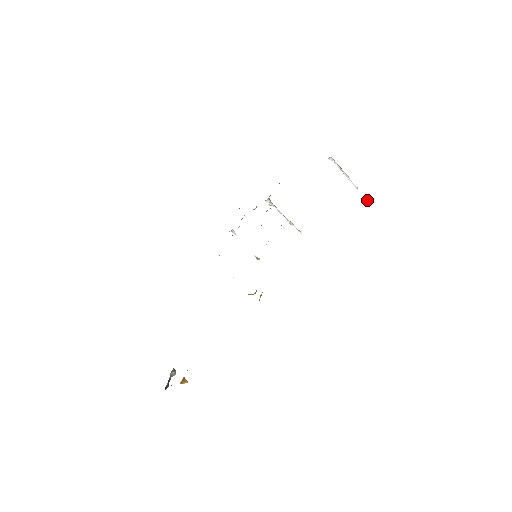
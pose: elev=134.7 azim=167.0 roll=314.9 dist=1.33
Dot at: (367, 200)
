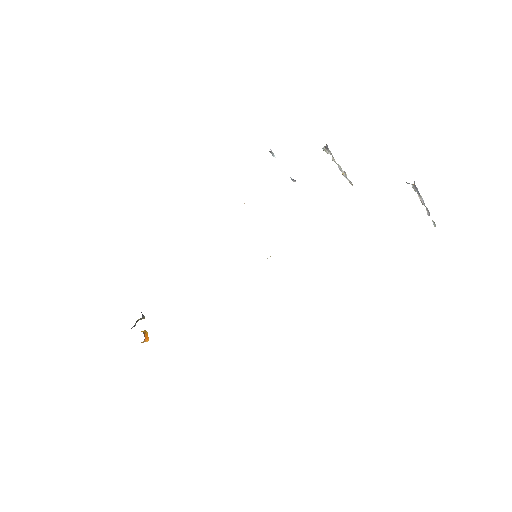
Dot at: occluded
